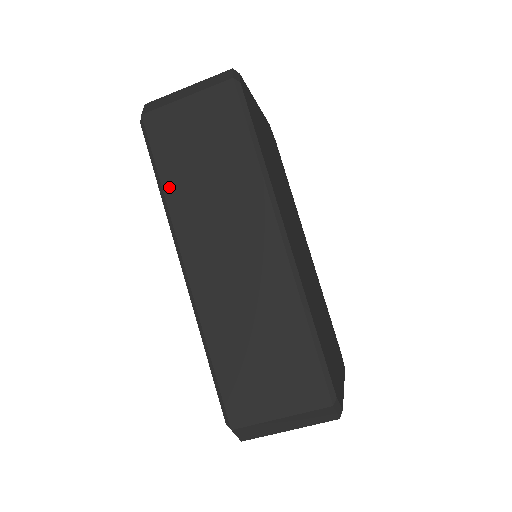
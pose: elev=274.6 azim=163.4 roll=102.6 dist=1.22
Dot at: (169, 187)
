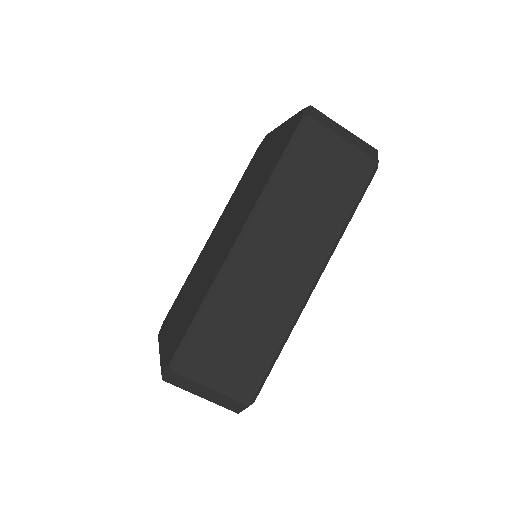
Dot at: (281, 181)
